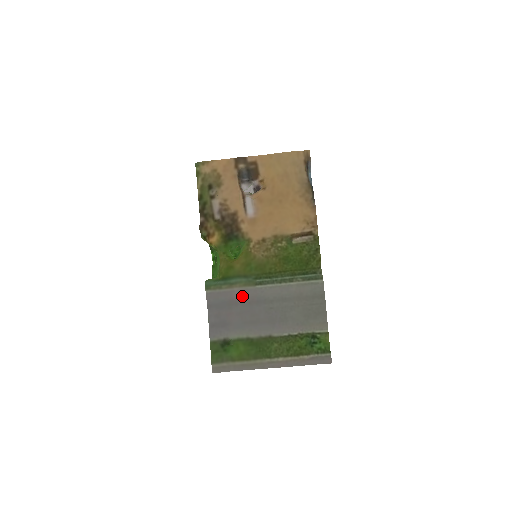
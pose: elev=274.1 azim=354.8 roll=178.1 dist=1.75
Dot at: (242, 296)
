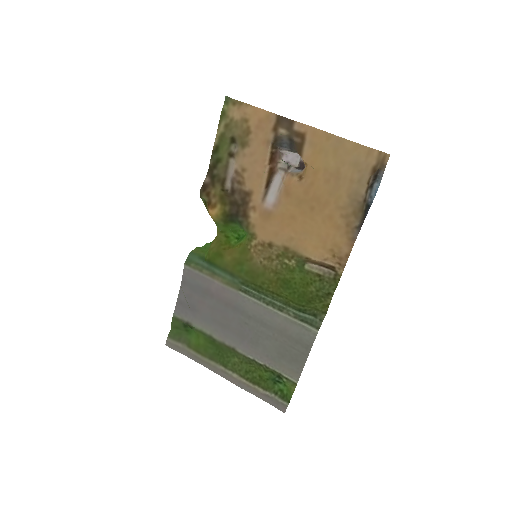
Dot at: (221, 292)
